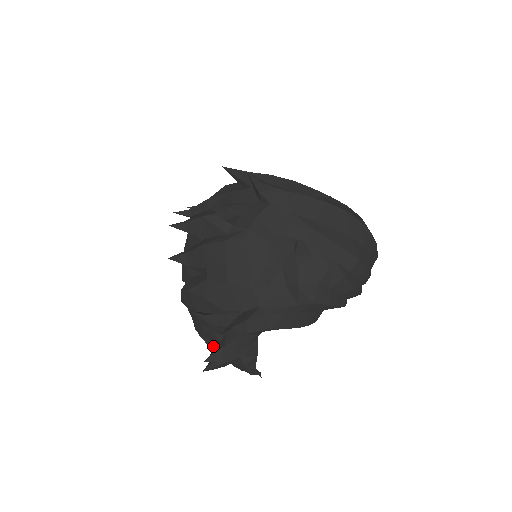
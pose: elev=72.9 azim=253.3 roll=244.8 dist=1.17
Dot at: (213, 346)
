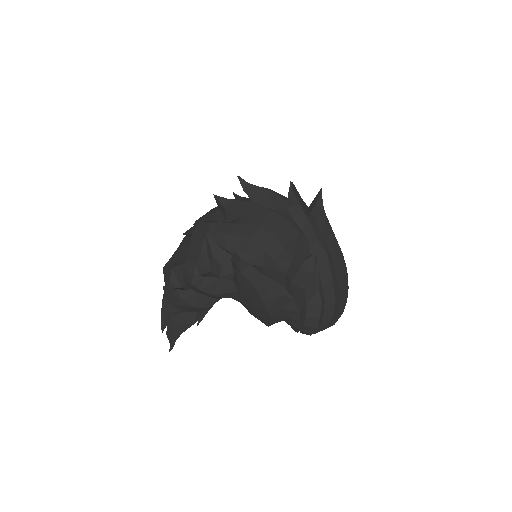
Dot at: (173, 285)
